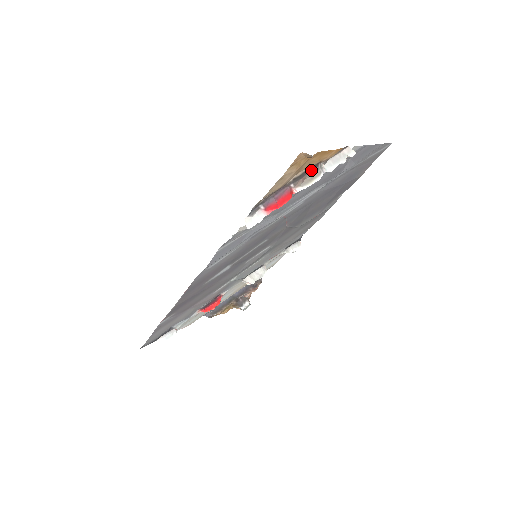
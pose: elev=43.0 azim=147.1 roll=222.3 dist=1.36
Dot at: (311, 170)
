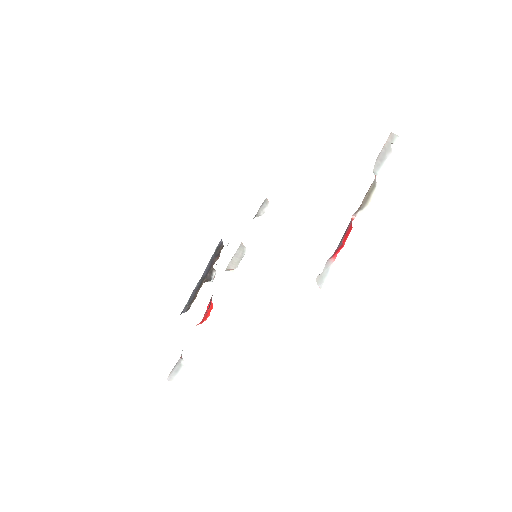
Dot at: occluded
